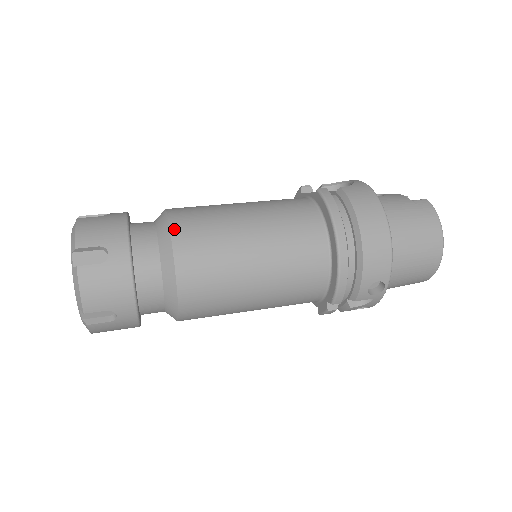
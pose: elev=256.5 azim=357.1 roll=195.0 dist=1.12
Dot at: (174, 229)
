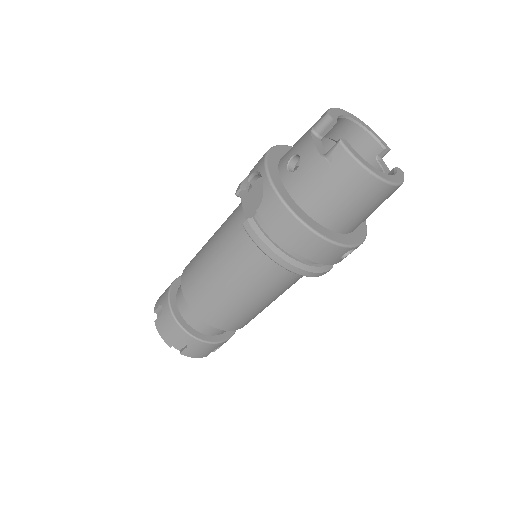
Dot at: (195, 311)
